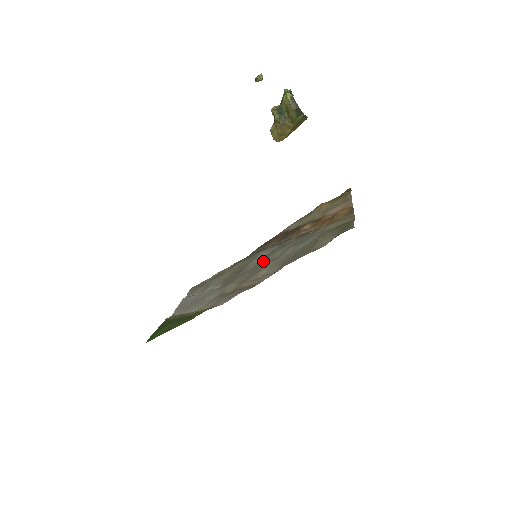
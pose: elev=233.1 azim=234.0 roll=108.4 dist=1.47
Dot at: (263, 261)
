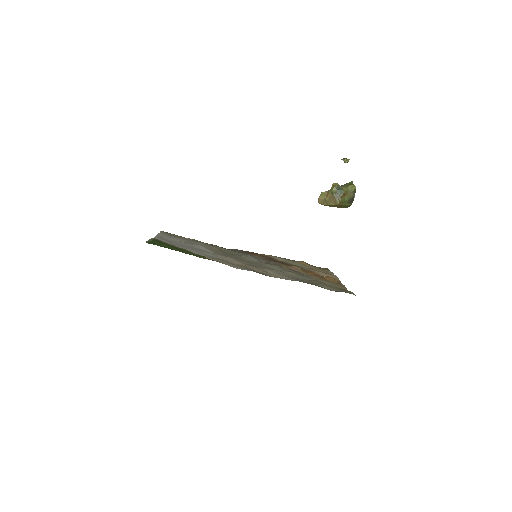
Dot at: (260, 263)
